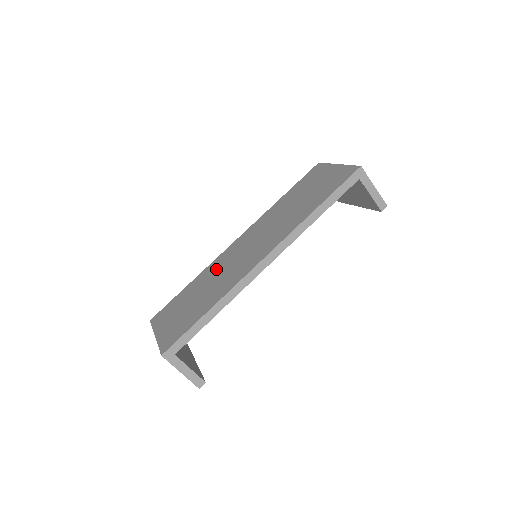
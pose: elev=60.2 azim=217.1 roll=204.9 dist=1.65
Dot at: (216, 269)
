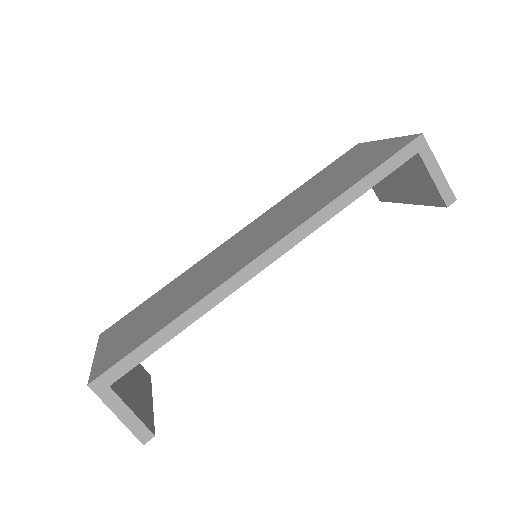
Dot at: (198, 270)
